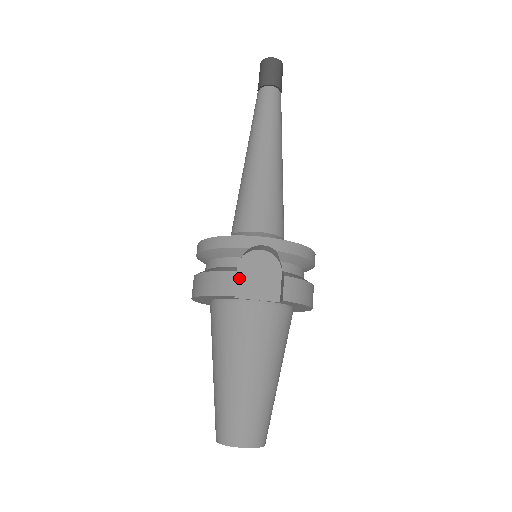
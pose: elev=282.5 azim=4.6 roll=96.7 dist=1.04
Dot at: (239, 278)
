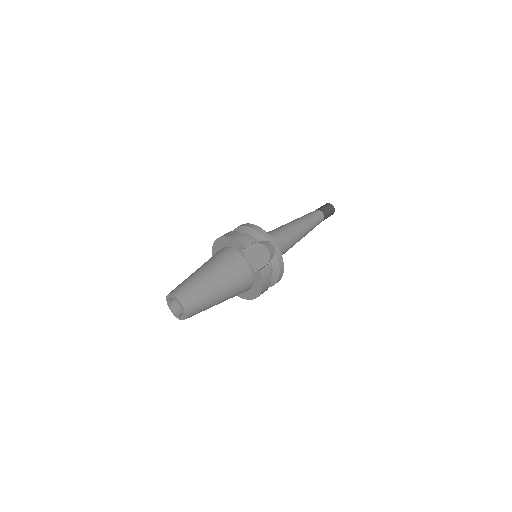
Dot at: (250, 247)
